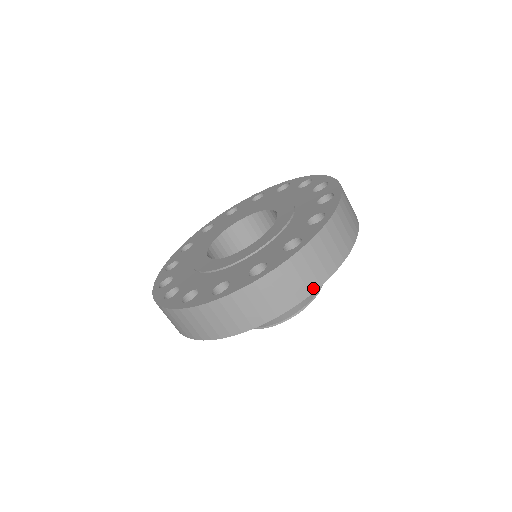
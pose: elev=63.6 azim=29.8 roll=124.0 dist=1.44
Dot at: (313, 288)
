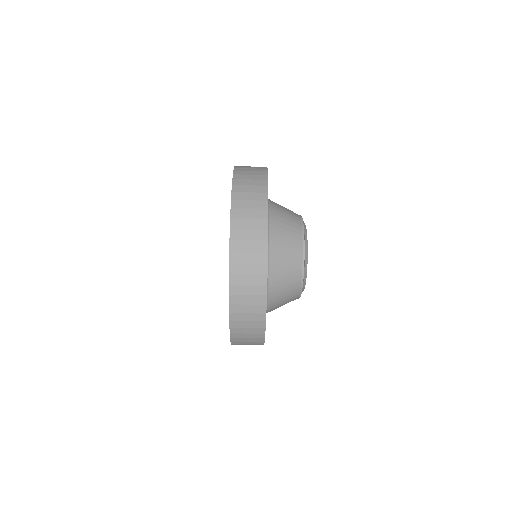
Dot at: (262, 331)
